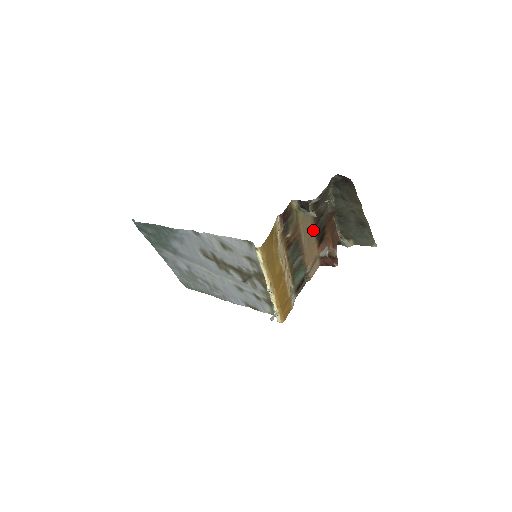
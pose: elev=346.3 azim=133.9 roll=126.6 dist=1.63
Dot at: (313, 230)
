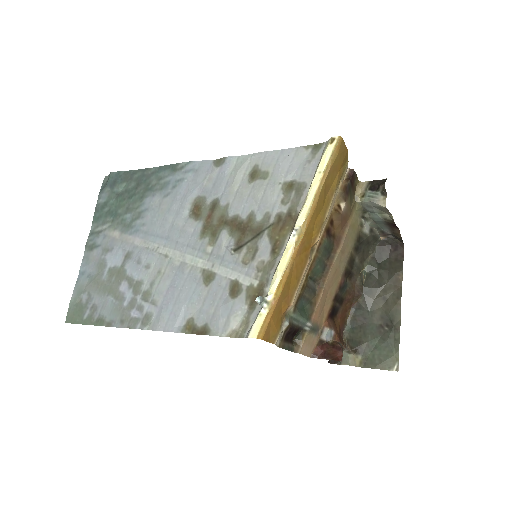
Dot at: (341, 274)
